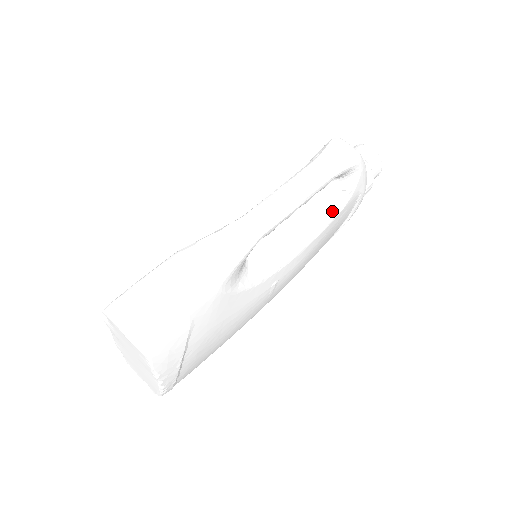
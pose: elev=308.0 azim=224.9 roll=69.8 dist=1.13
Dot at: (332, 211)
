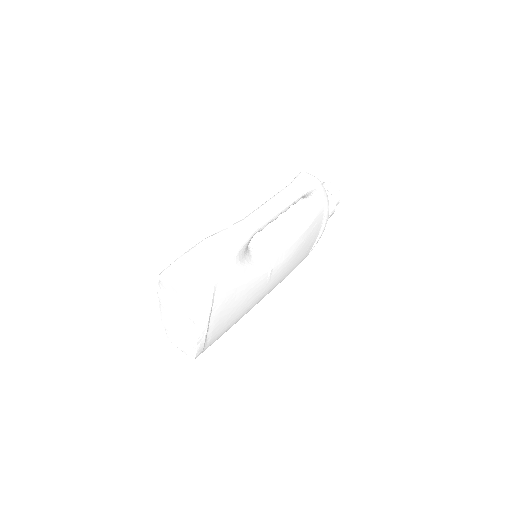
Dot at: (306, 221)
